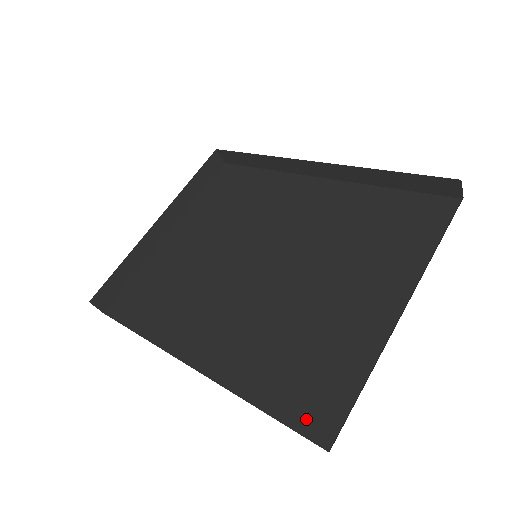
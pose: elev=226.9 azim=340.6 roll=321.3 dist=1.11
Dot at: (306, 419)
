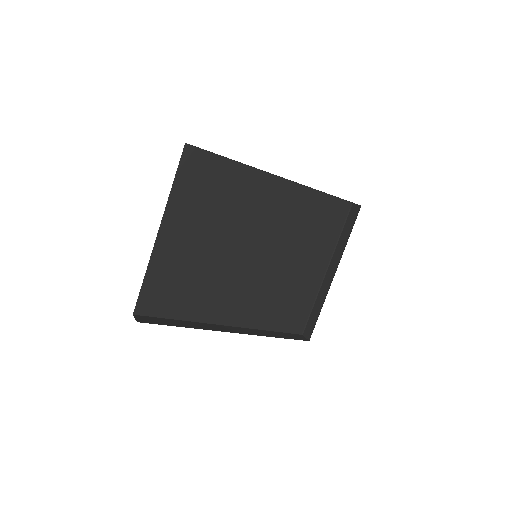
Dot at: (292, 327)
